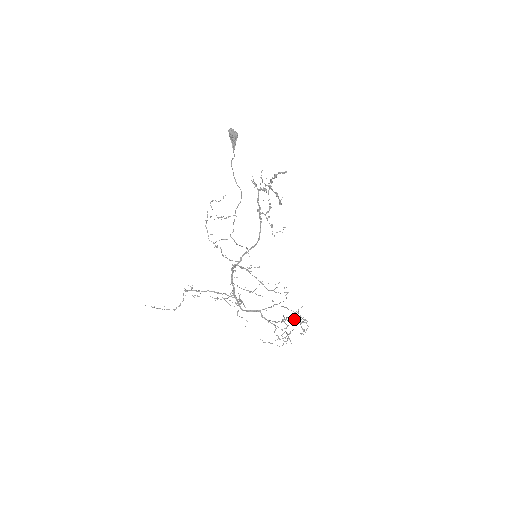
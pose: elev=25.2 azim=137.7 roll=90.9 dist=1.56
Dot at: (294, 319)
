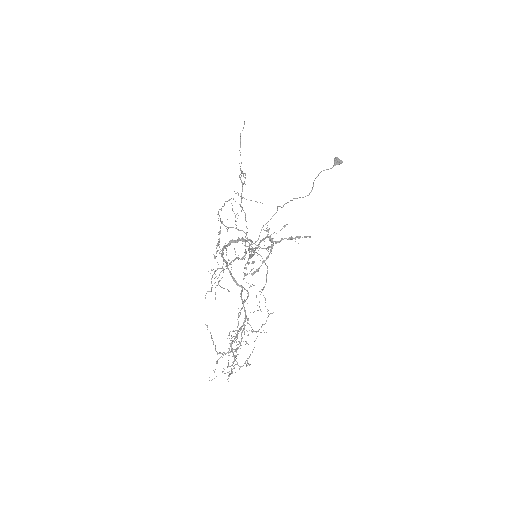
Dot at: occluded
